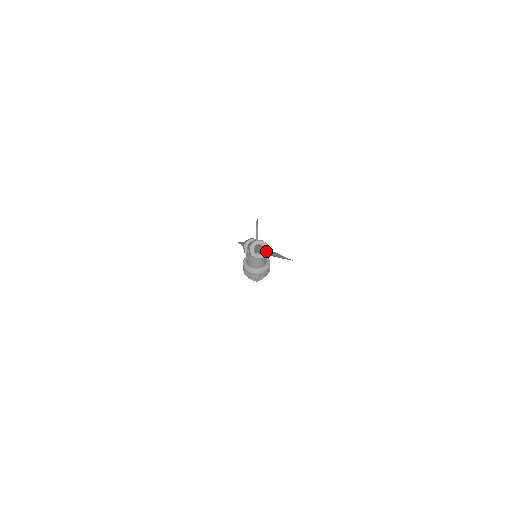
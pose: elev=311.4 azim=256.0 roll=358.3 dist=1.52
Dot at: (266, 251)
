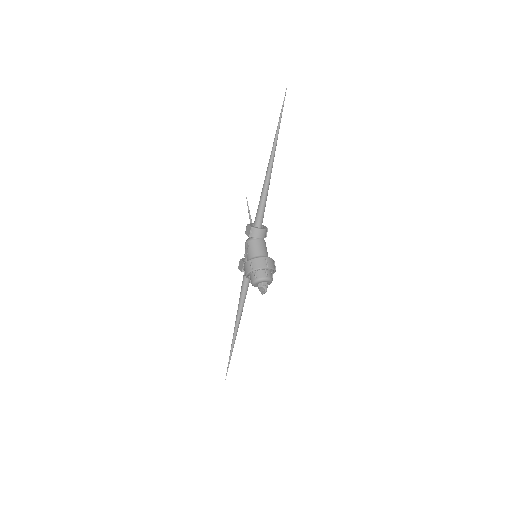
Dot at: (265, 177)
